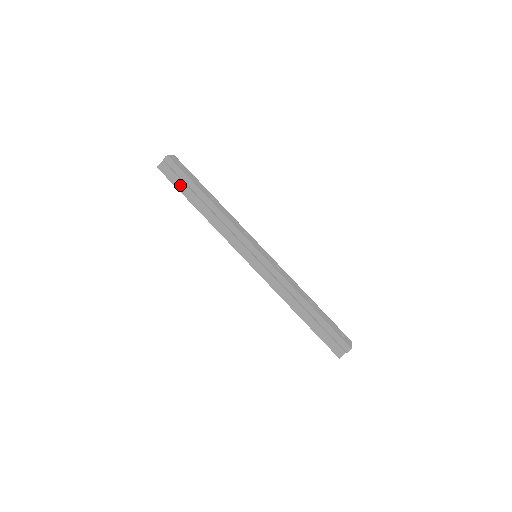
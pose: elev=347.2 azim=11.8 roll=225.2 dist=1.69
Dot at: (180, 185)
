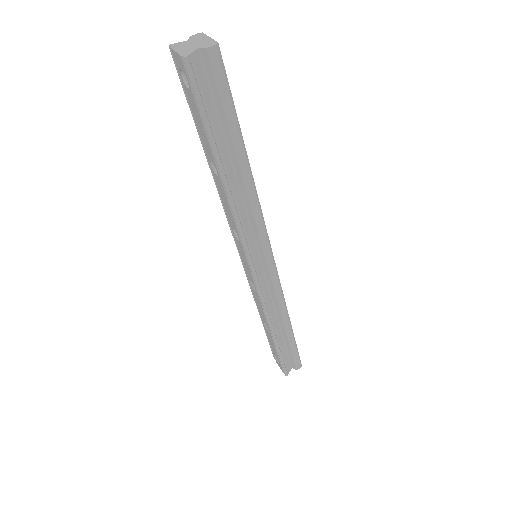
Dot at: (211, 116)
